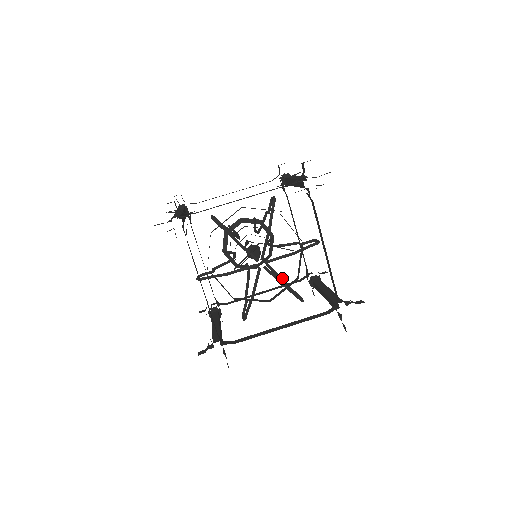
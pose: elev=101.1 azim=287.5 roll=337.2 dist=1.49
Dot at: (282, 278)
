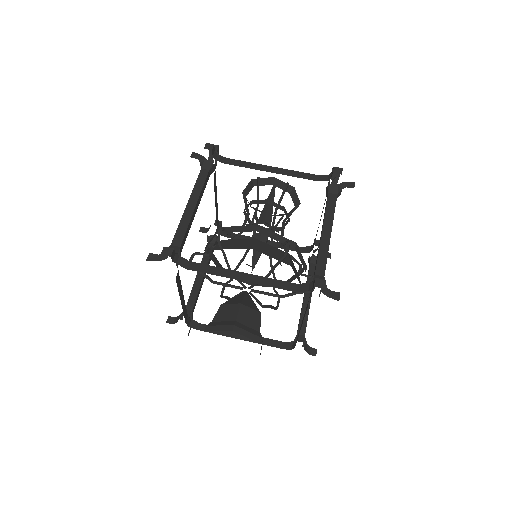
Dot at: occluded
